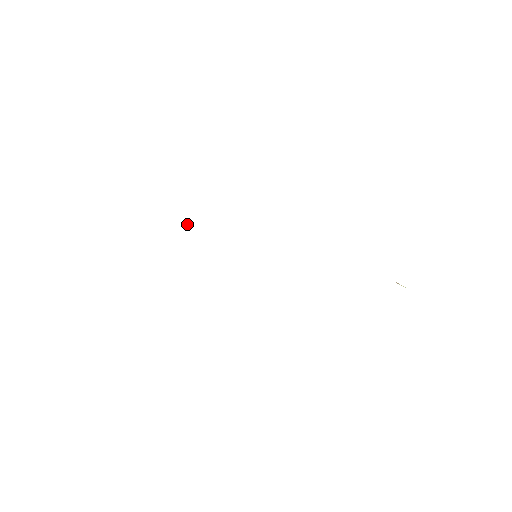
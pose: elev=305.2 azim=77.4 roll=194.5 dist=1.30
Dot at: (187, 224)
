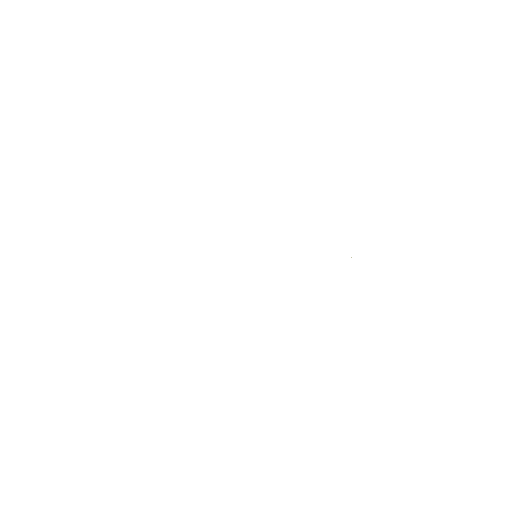
Dot at: occluded
